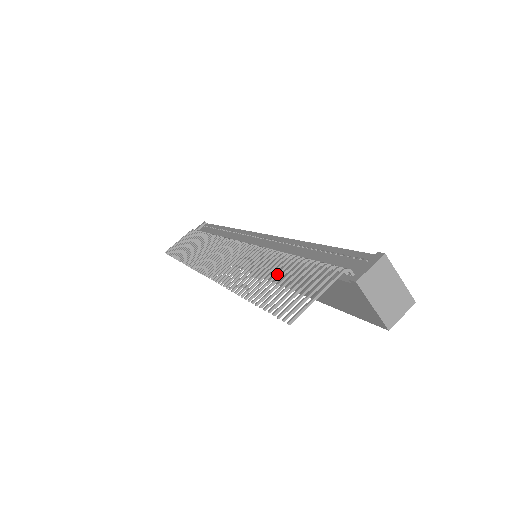
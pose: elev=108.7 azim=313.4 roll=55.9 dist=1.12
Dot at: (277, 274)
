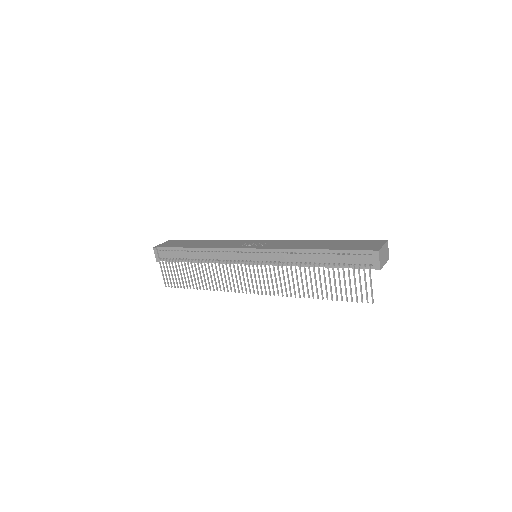
Dot at: (325, 281)
